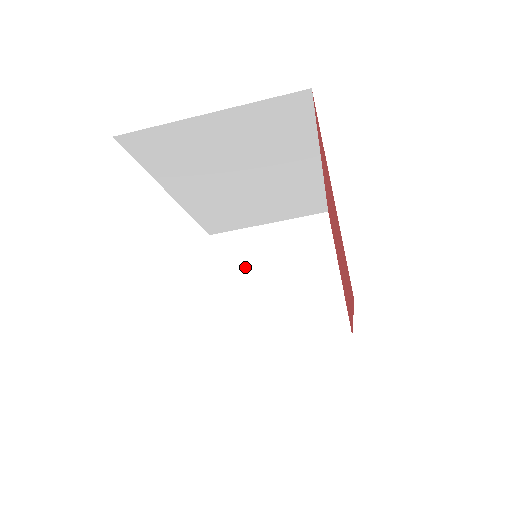
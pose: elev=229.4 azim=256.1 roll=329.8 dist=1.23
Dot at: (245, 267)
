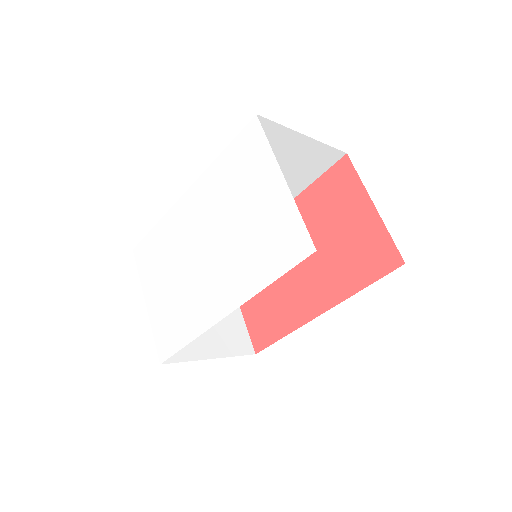
Dot at: occluded
